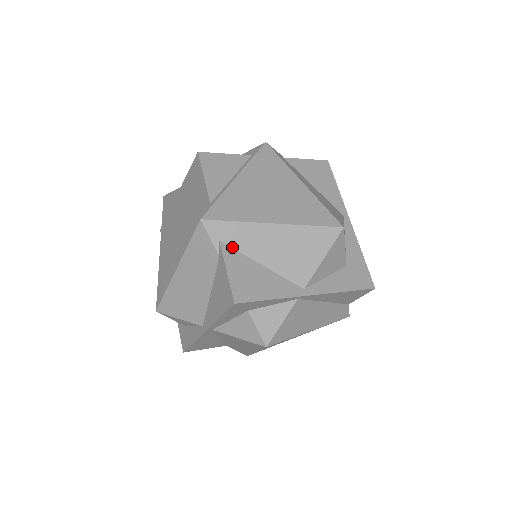
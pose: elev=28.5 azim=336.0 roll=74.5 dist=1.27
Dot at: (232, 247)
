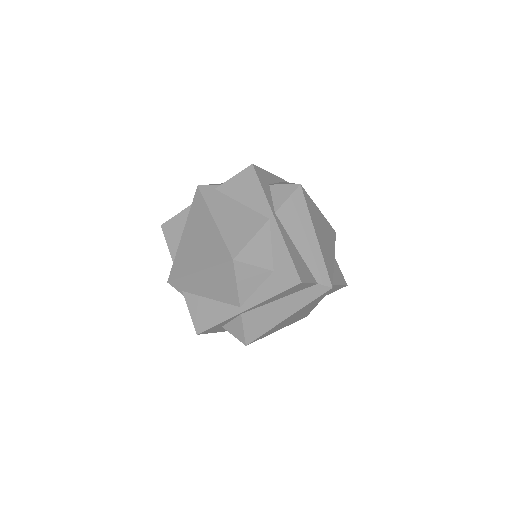
Dot at: (190, 293)
